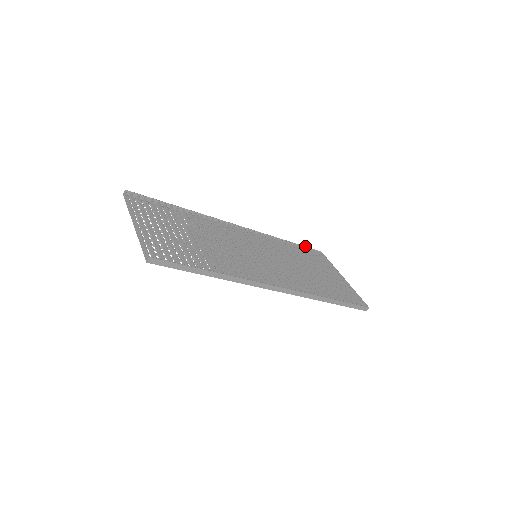
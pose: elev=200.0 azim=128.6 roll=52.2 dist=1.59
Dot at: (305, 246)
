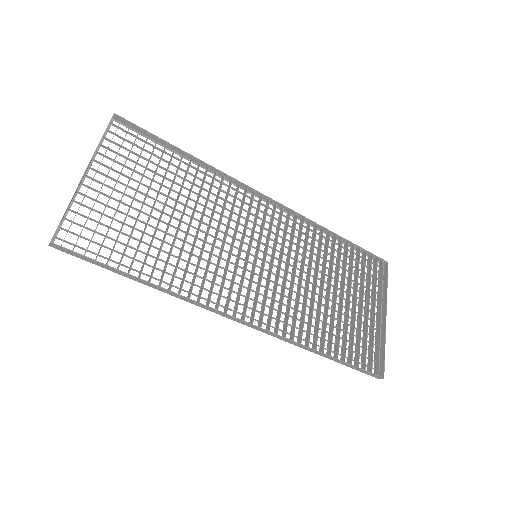
Dot at: occluded
